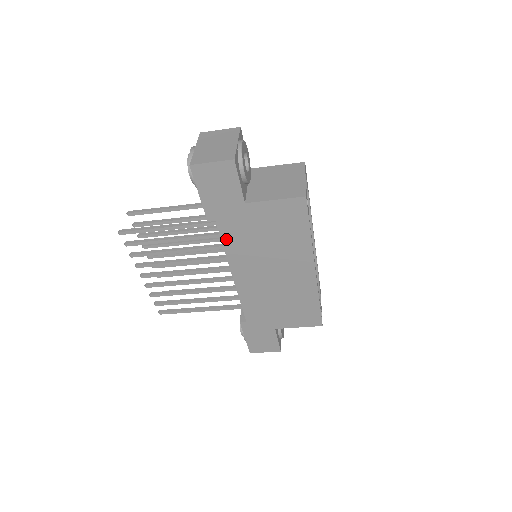
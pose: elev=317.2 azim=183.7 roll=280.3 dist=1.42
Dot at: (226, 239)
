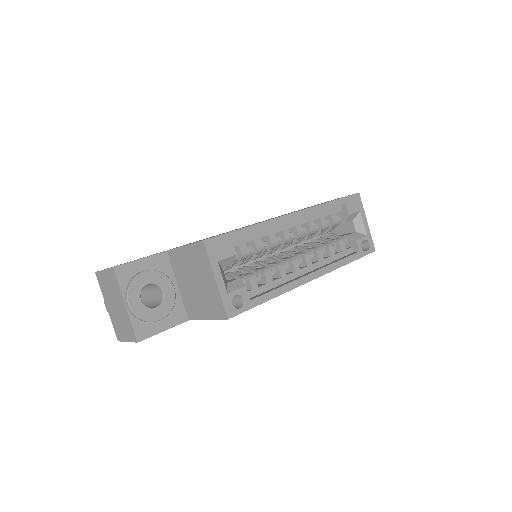
Dot at: occluded
